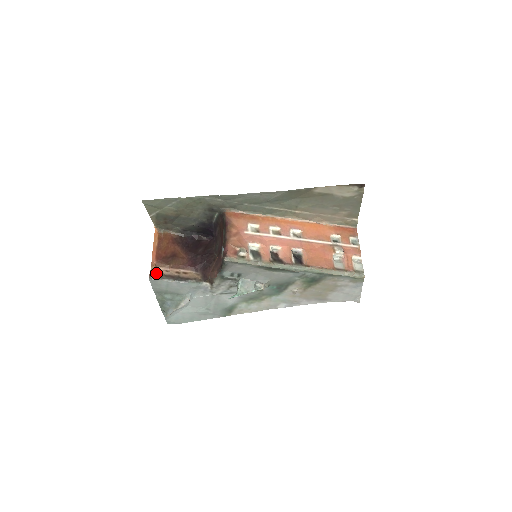
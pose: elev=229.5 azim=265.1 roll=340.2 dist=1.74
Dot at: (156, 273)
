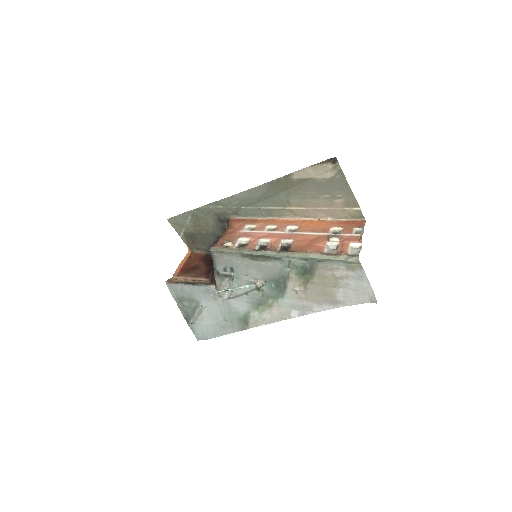
Dot at: (174, 280)
